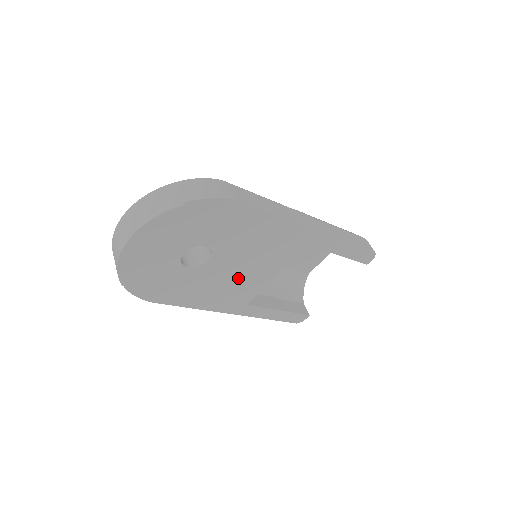
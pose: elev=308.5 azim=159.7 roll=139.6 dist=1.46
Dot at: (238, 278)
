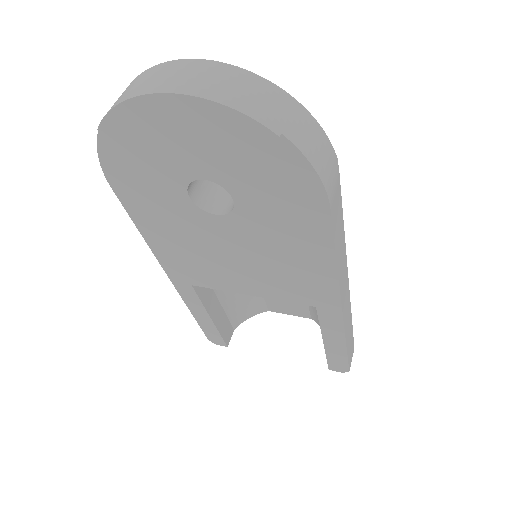
Dot at: (218, 259)
